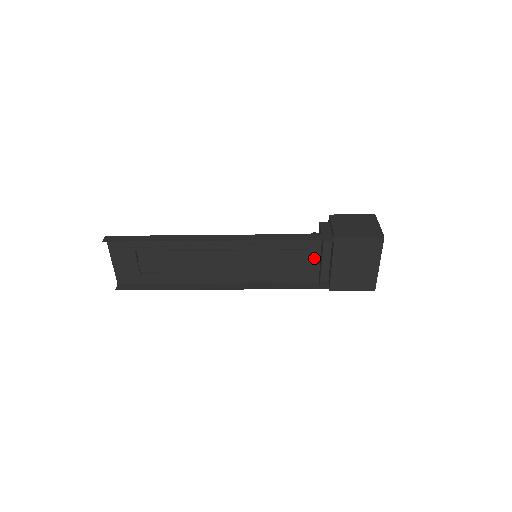
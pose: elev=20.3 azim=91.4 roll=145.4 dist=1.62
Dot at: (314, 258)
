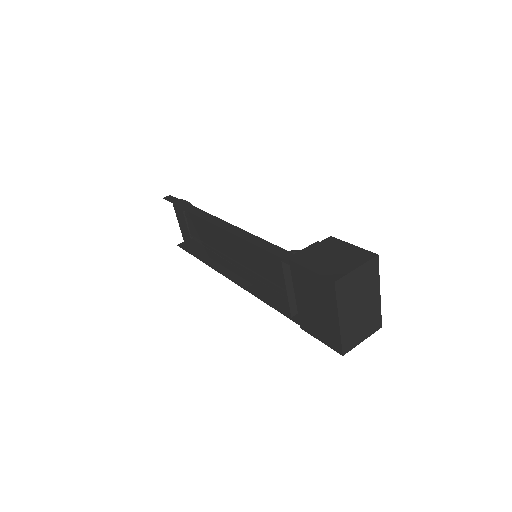
Dot at: occluded
